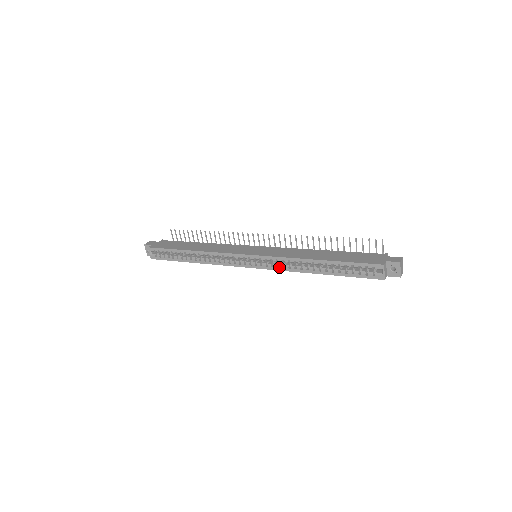
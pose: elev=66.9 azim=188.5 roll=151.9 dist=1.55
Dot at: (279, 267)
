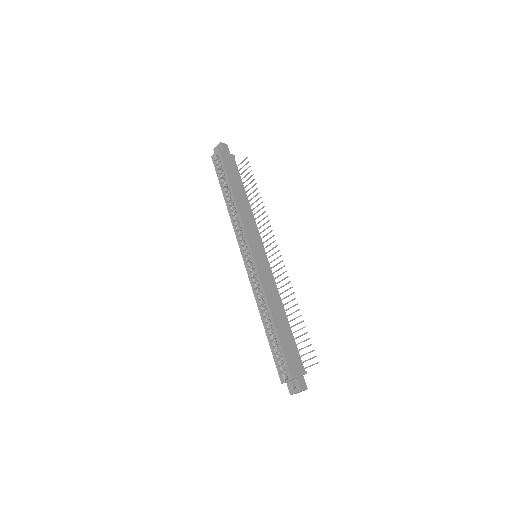
Dot at: (254, 285)
